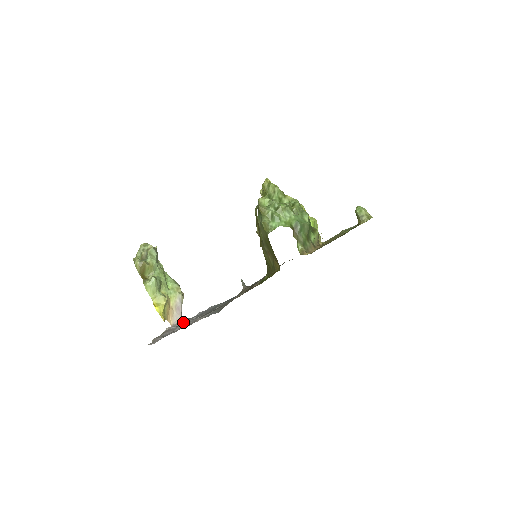
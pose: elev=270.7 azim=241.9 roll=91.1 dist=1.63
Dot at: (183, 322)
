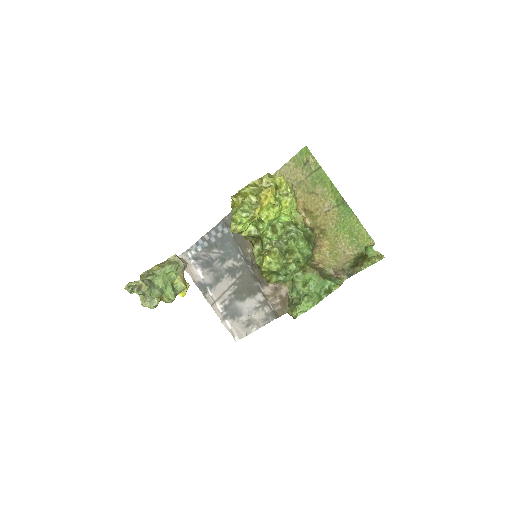
Dot at: (196, 268)
